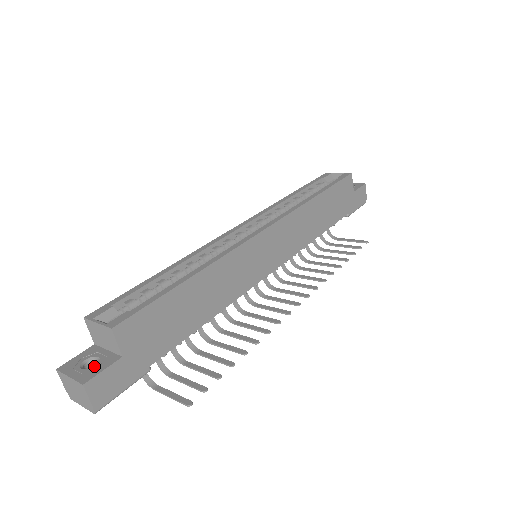
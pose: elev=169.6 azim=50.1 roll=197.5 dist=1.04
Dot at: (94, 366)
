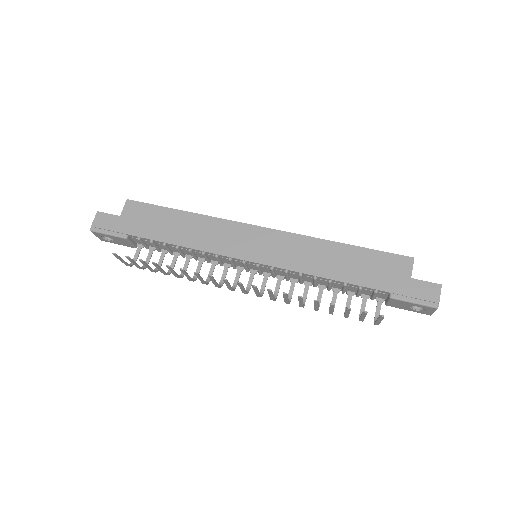
Dot at: occluded
